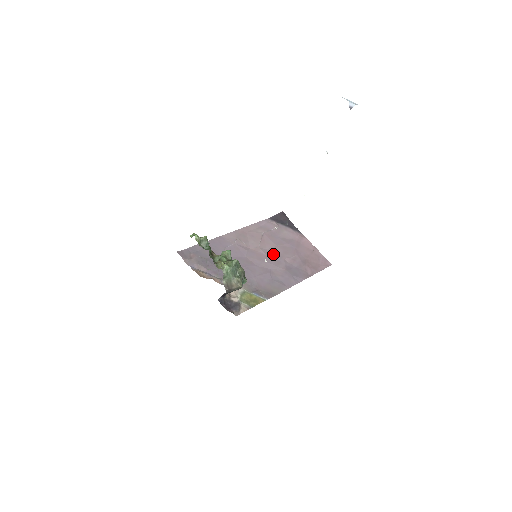
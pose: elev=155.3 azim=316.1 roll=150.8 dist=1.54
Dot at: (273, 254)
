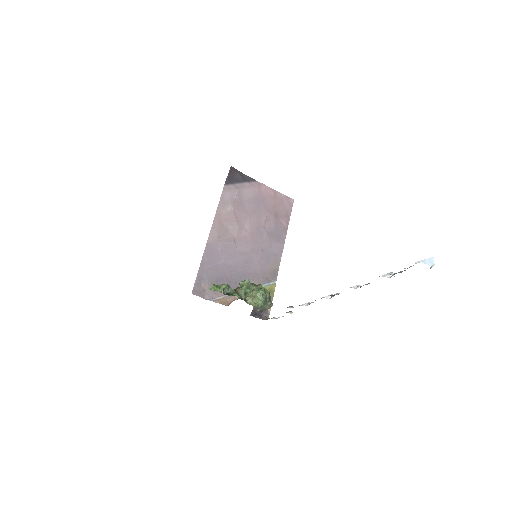
Dot at: (253, 228)
